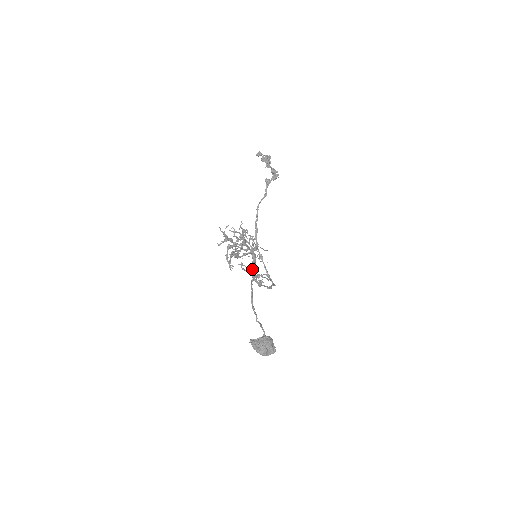
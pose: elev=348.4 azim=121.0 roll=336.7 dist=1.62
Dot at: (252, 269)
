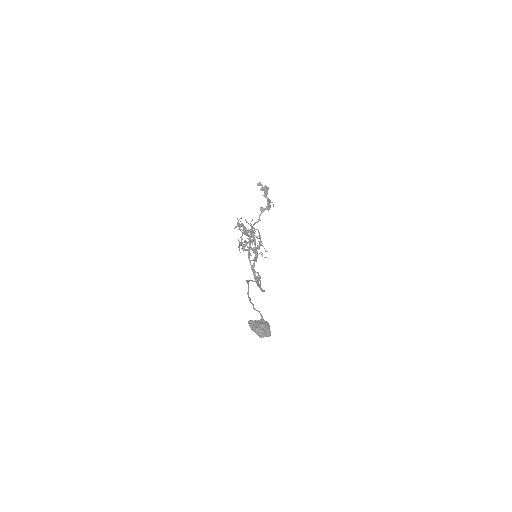
Dot at: (254, 262)
